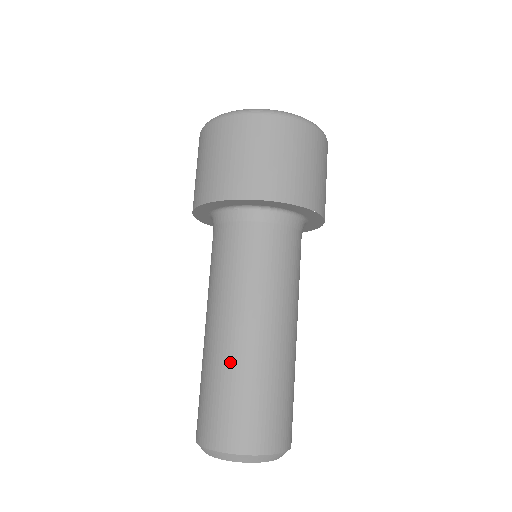
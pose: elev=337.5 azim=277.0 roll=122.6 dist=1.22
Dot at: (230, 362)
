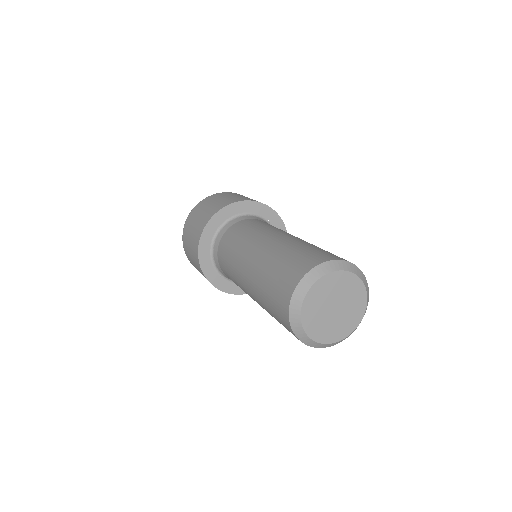
Dot at: (301, 241)
